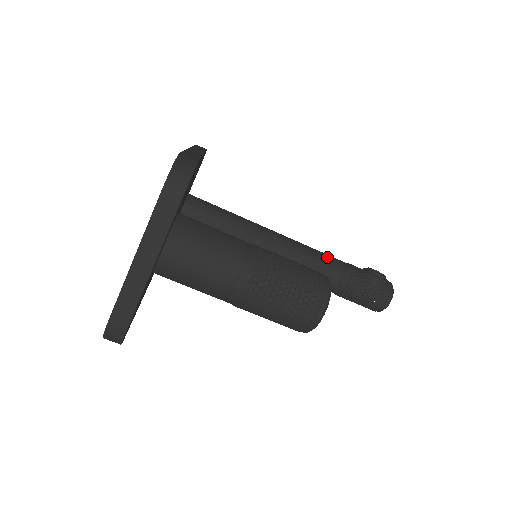
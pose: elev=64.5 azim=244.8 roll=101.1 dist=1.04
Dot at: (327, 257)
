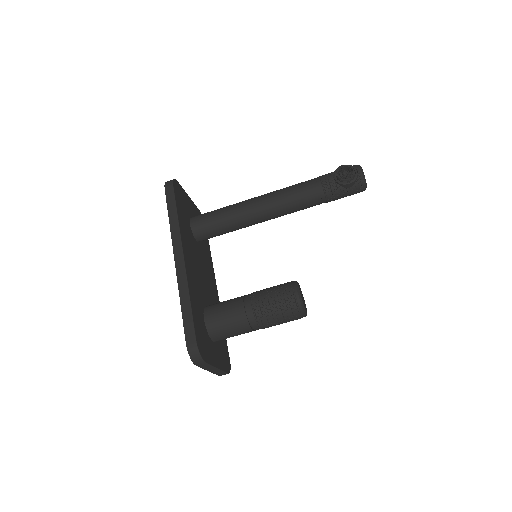
Dot at: (302, 194)
